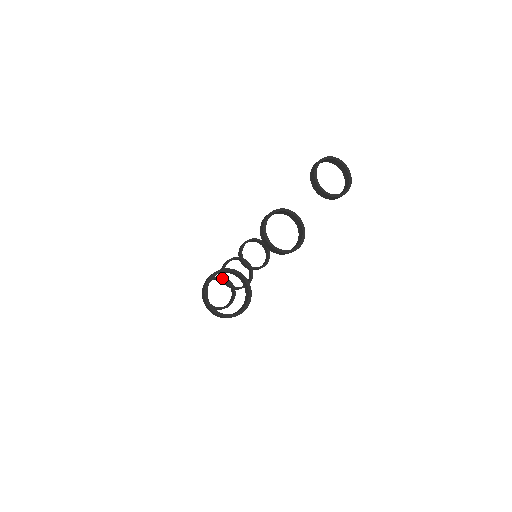
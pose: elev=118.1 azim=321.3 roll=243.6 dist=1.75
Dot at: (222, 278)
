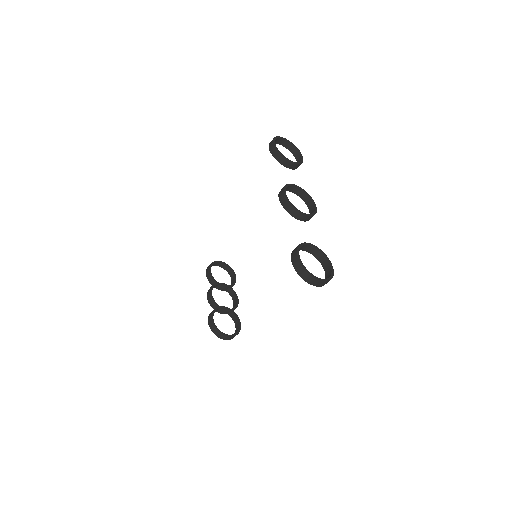
Dot at: (218, 308)
